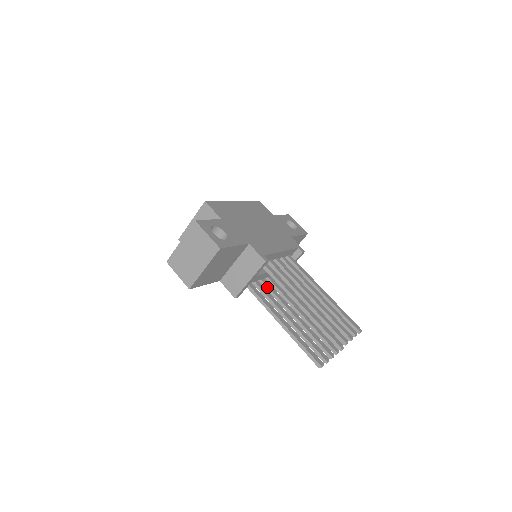
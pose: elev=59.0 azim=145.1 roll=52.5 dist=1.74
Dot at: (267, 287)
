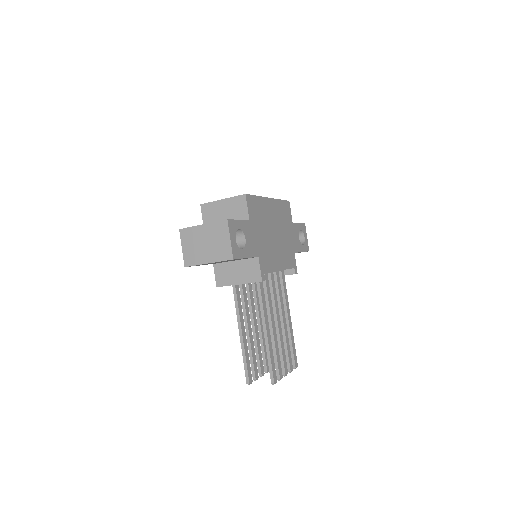
Dot at: (248, 287)
